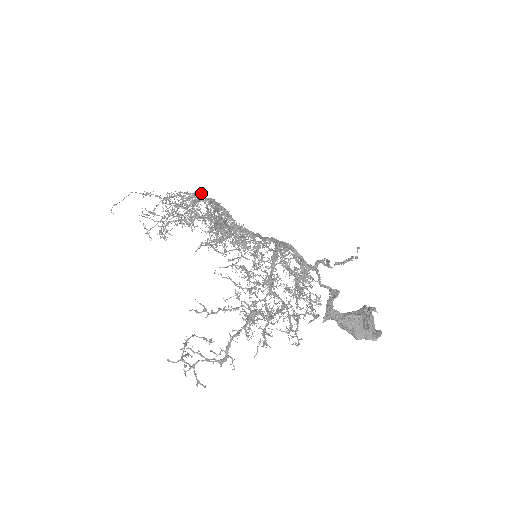
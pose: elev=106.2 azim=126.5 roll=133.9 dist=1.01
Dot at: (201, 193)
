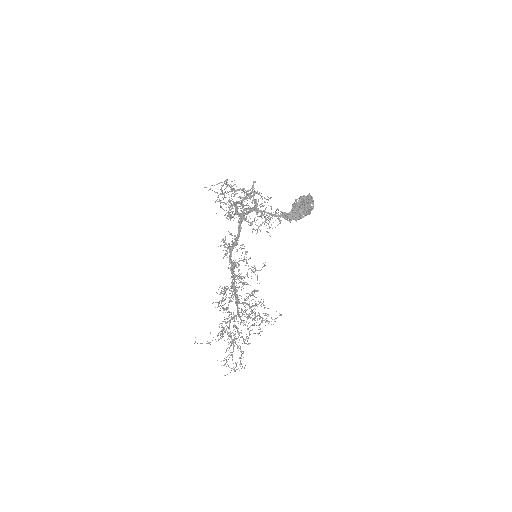
Dot at: (229, 312)
